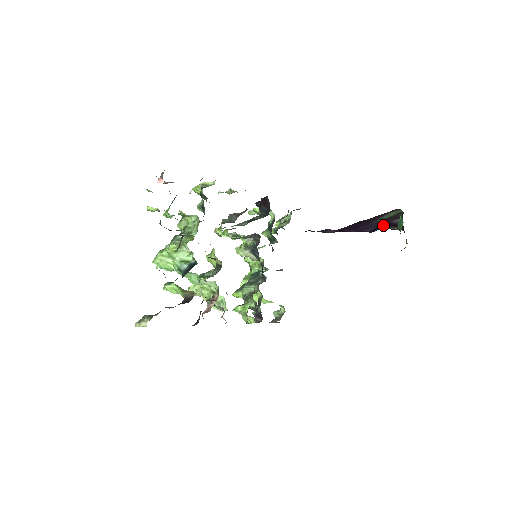
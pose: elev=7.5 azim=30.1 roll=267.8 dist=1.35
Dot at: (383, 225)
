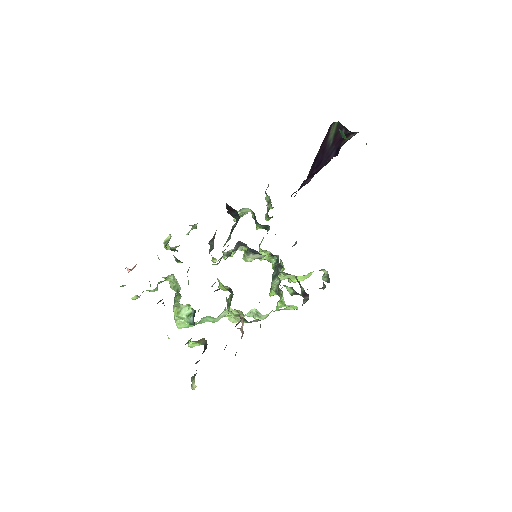
Dot at: (338, 143)
